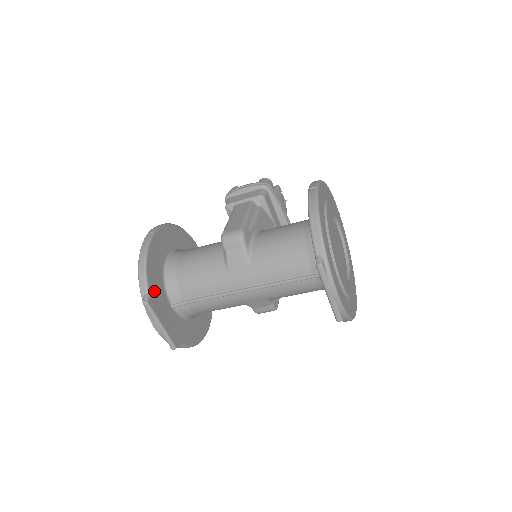
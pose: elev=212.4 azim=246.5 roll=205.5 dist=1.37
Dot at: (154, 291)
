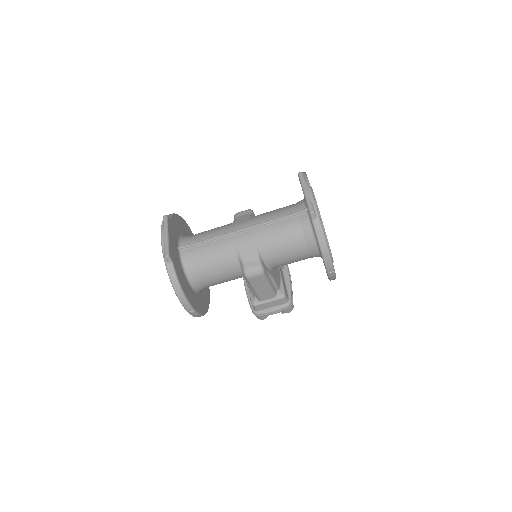
Dot at: (173, 224)
